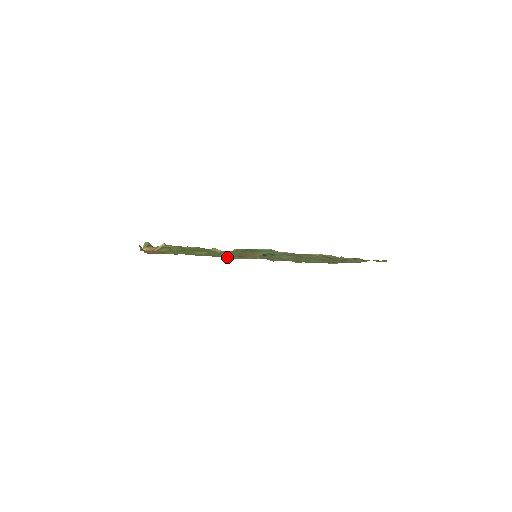
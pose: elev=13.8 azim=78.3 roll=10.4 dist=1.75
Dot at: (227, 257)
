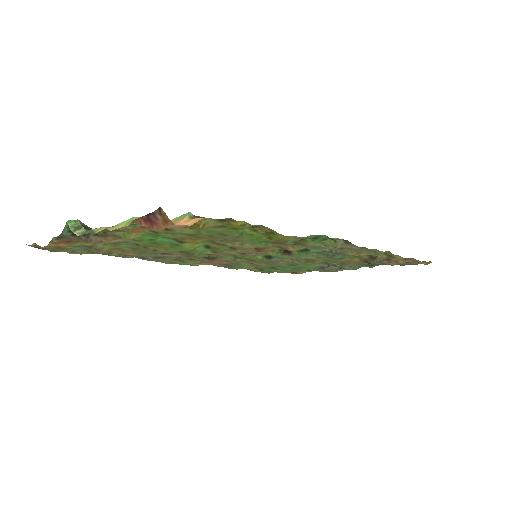
Dot at: (193, 259)
